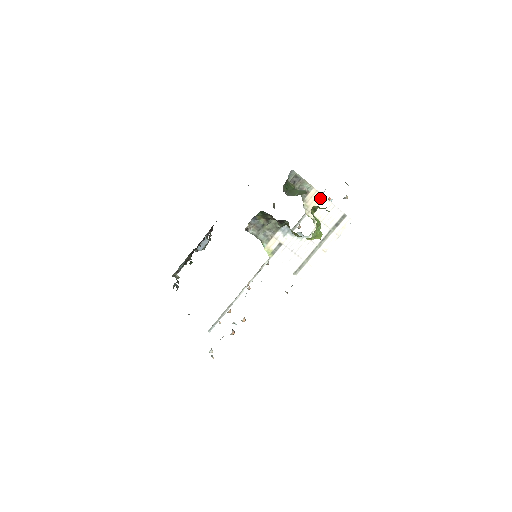
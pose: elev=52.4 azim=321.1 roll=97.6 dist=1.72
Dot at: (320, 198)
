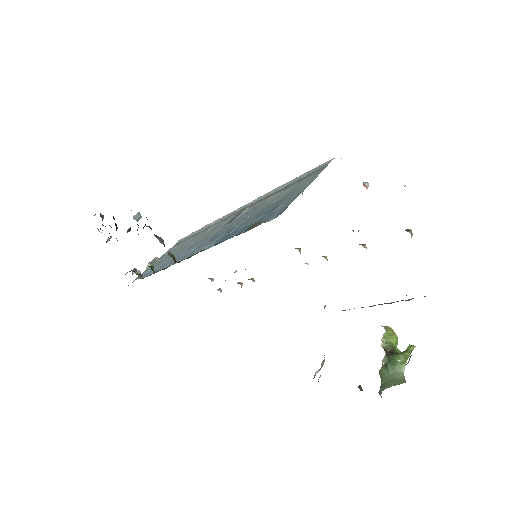
Dot at: occluded
